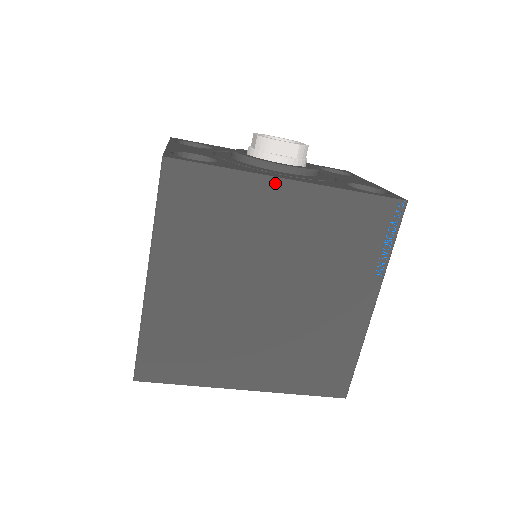
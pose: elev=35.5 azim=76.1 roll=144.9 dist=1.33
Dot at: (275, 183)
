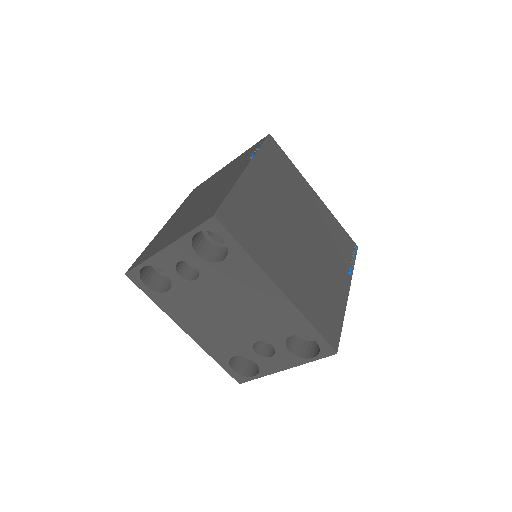
Dot at: (310, 188)
